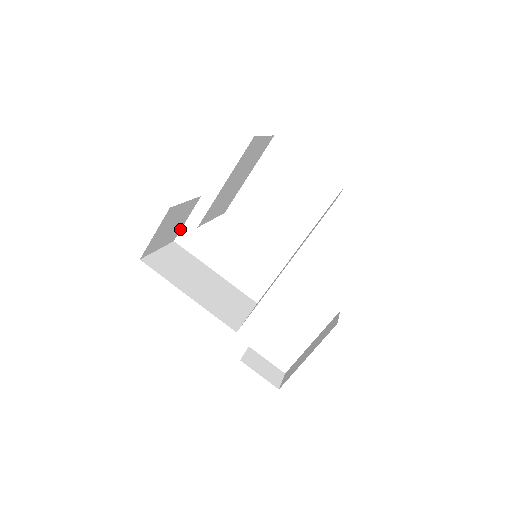
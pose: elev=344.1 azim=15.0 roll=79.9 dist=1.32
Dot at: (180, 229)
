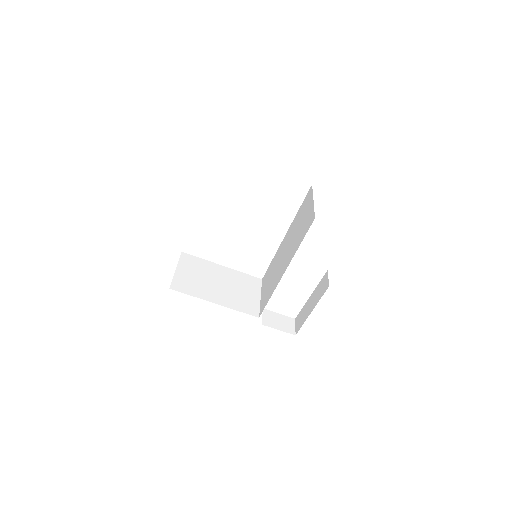
Dot at: occluded
